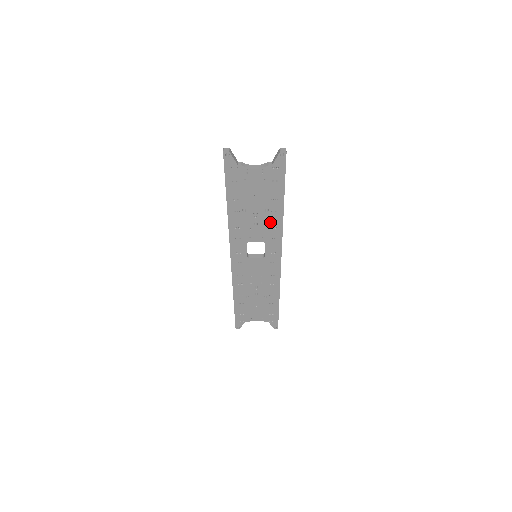
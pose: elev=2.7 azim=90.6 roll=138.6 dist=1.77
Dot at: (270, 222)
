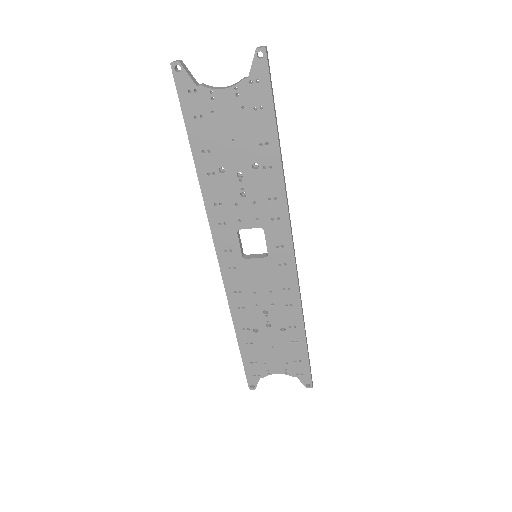
Dot at: (265, 189)
